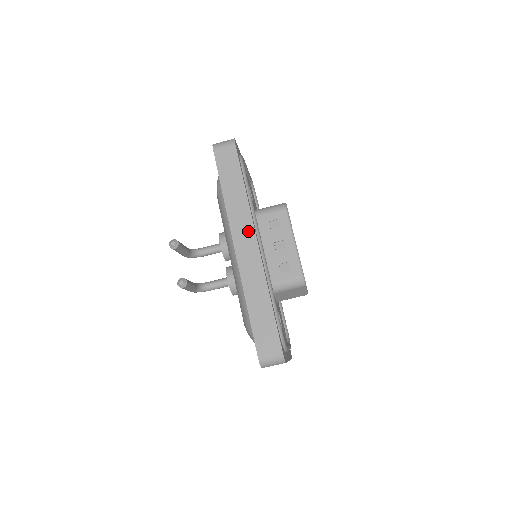
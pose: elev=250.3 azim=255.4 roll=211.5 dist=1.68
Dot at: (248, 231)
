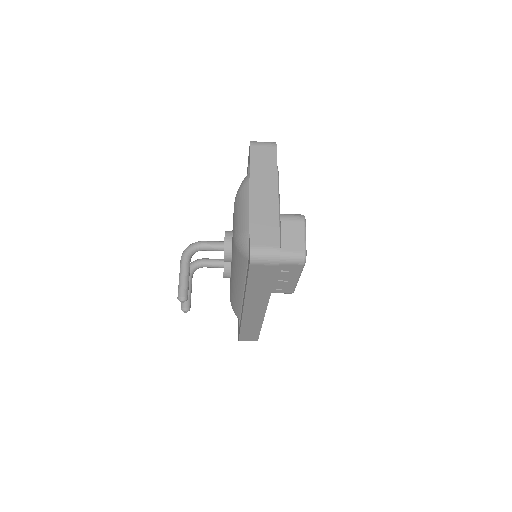
Dot at: (261, 306)
